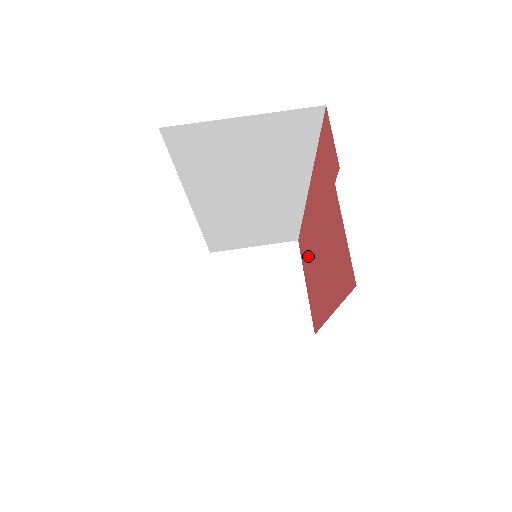
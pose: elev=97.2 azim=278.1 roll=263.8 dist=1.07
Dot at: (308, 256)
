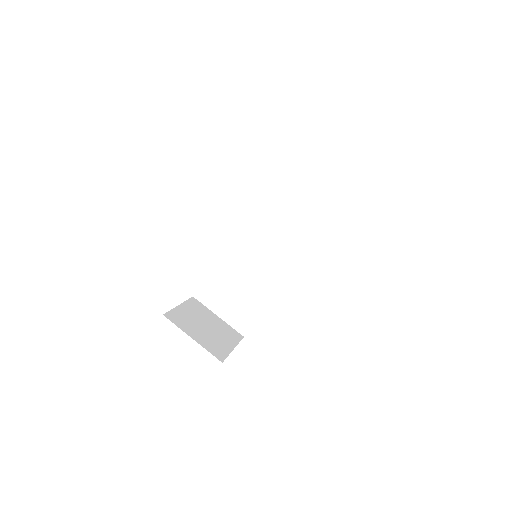
Dot at: occluded
